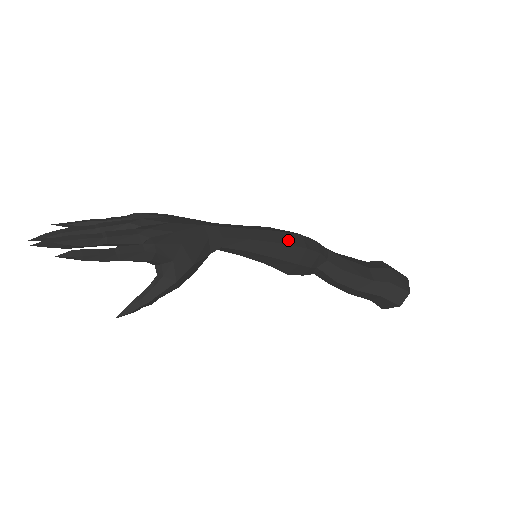
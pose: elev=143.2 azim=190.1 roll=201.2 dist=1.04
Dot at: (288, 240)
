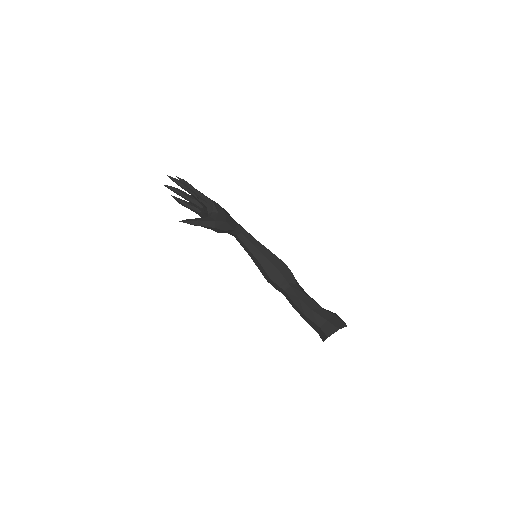
Dot at: (276, 256)
